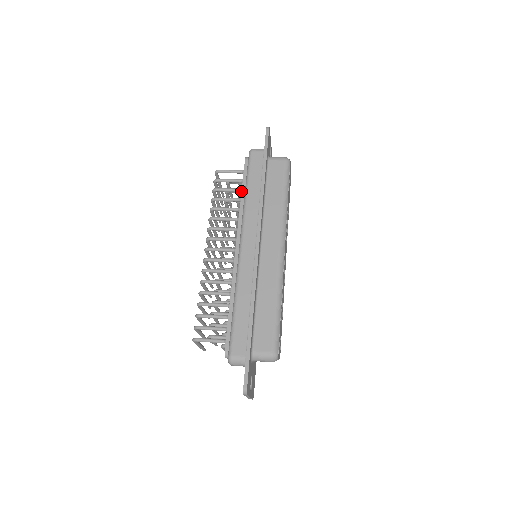
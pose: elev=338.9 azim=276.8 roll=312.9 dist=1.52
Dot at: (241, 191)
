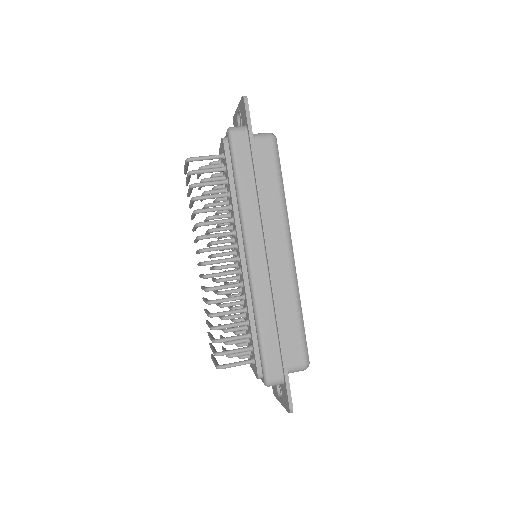
Dot at: (226, 183)
